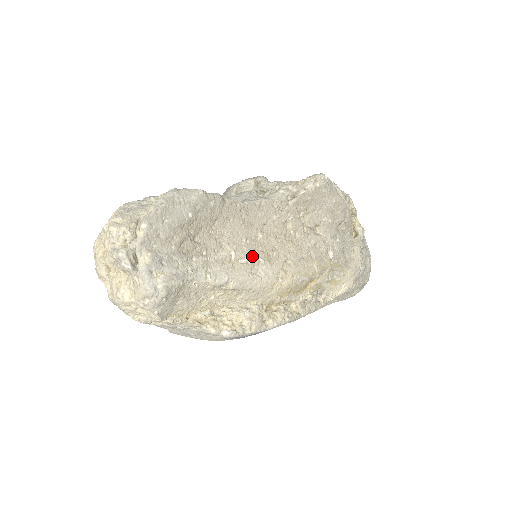
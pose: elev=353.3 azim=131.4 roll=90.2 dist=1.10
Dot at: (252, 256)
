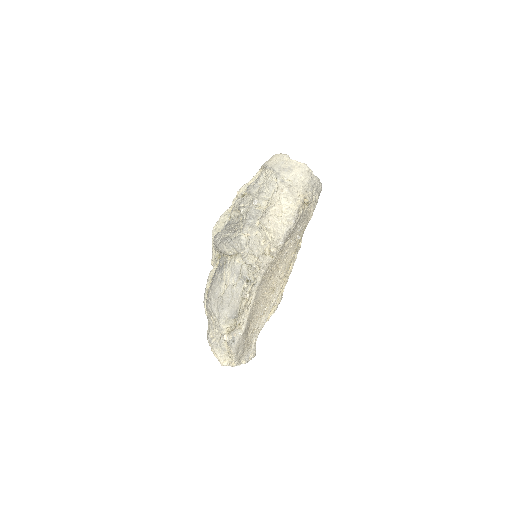
Dot at: (268, 302)
